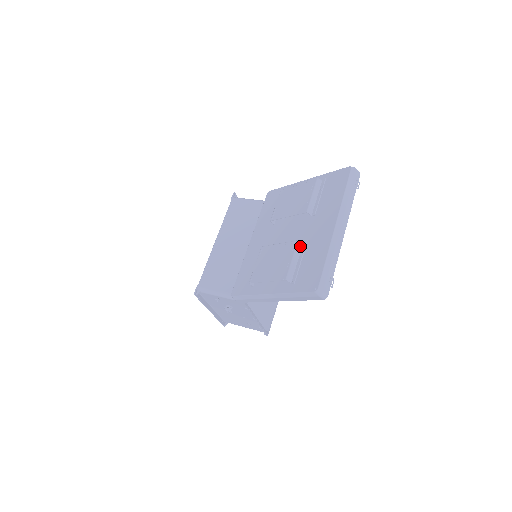
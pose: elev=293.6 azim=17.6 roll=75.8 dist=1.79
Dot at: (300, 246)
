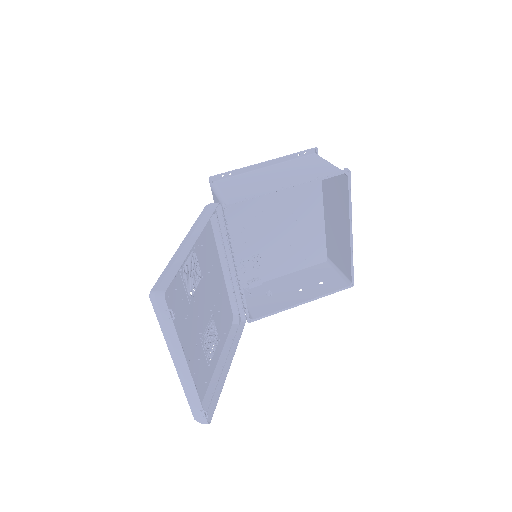
Dot at: occluded
